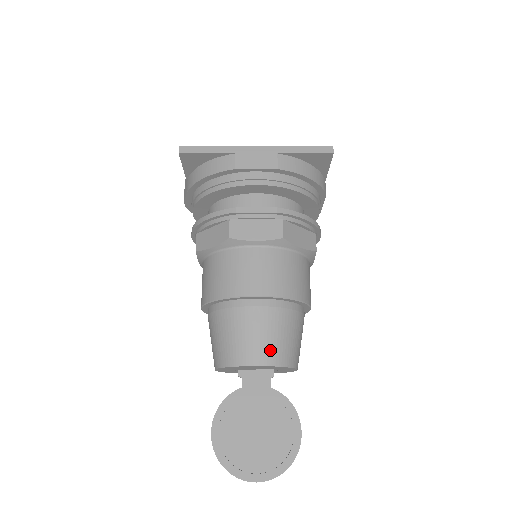
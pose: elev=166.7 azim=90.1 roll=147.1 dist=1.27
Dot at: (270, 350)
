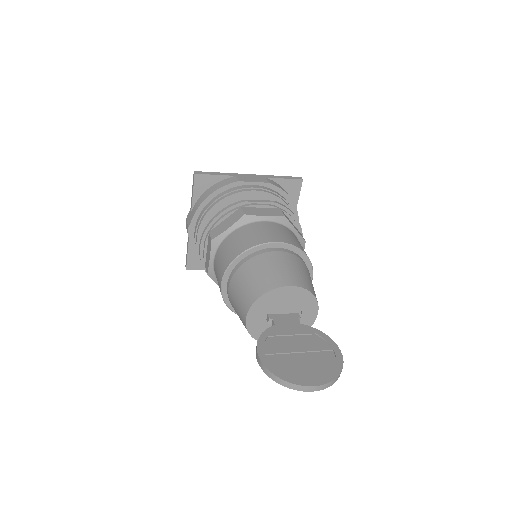
Dot at: (297, 277)
